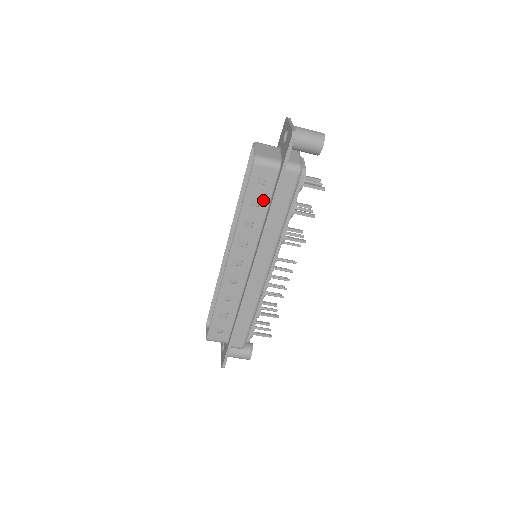
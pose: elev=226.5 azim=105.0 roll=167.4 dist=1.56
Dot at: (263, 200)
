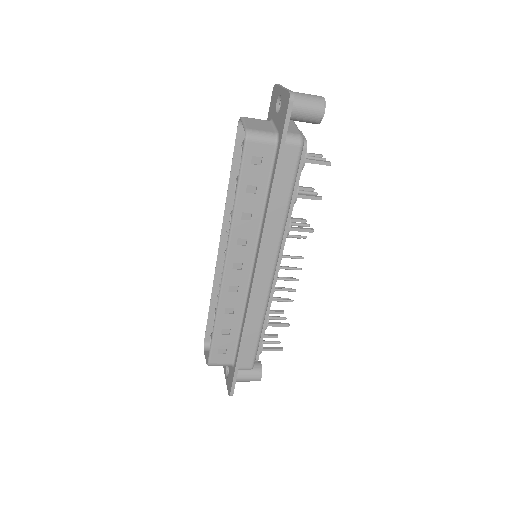
Dot at: (261, 184)
